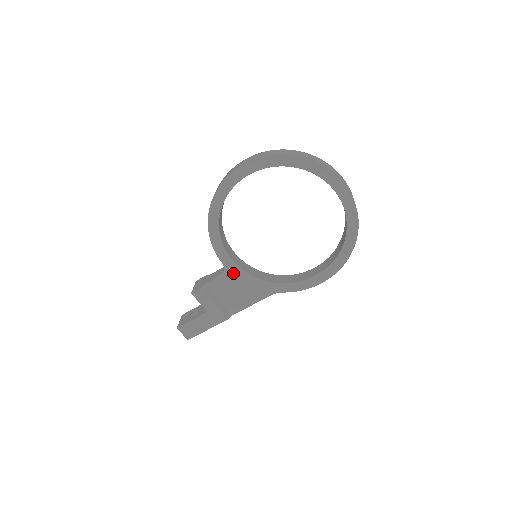
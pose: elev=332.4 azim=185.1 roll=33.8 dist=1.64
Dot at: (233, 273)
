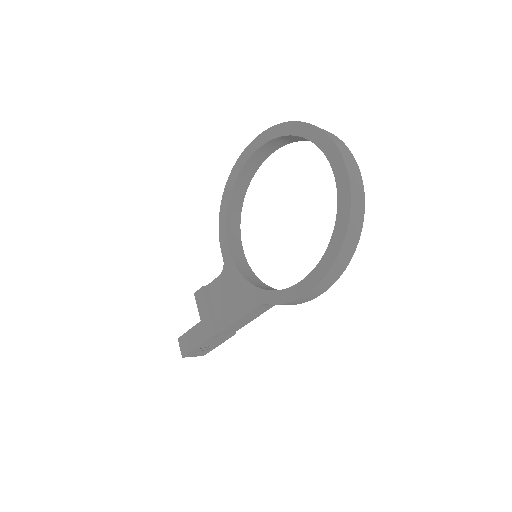
Dot at: (230, 272)
